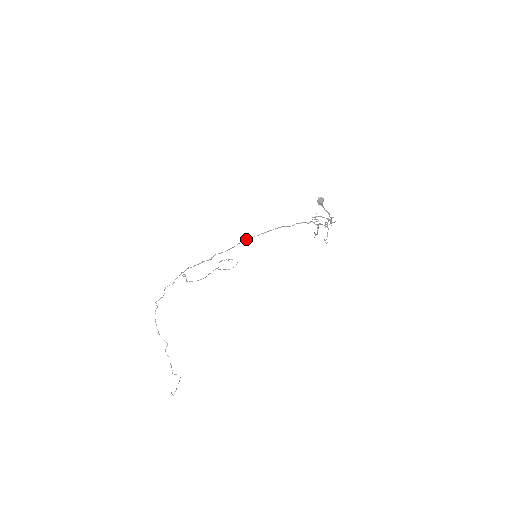
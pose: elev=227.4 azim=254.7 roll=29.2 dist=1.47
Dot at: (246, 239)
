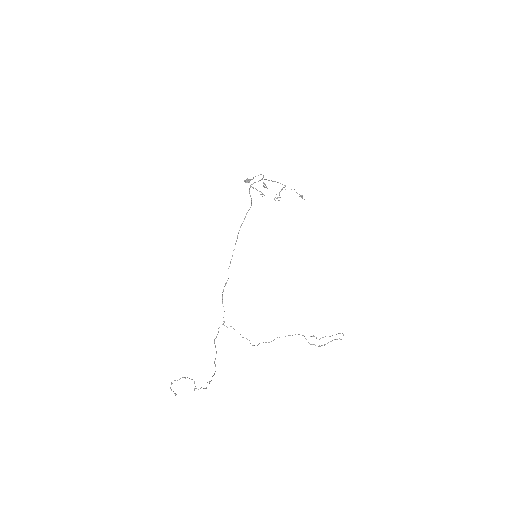
Dot at: occluded
